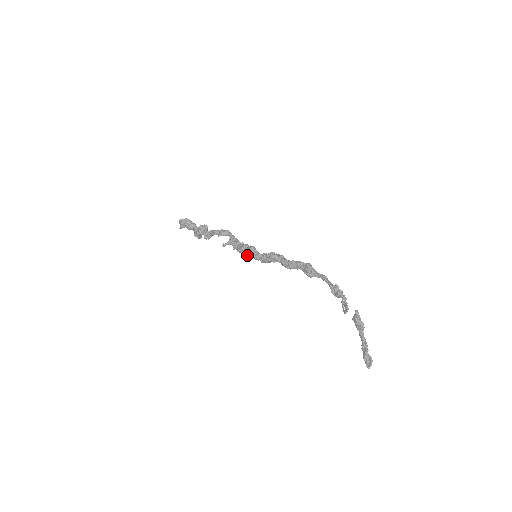
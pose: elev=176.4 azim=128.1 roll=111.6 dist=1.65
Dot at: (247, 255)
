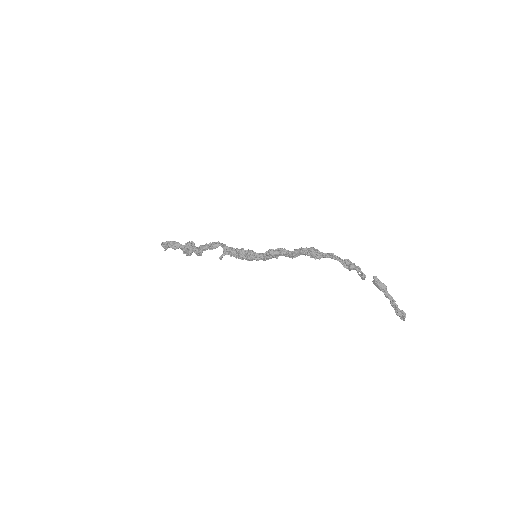
Dot at: (248, 260)
